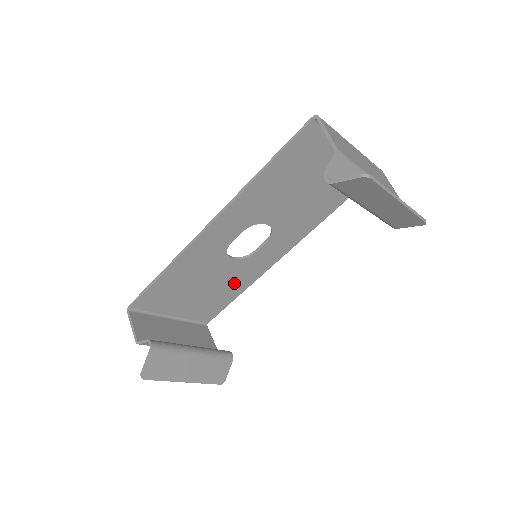
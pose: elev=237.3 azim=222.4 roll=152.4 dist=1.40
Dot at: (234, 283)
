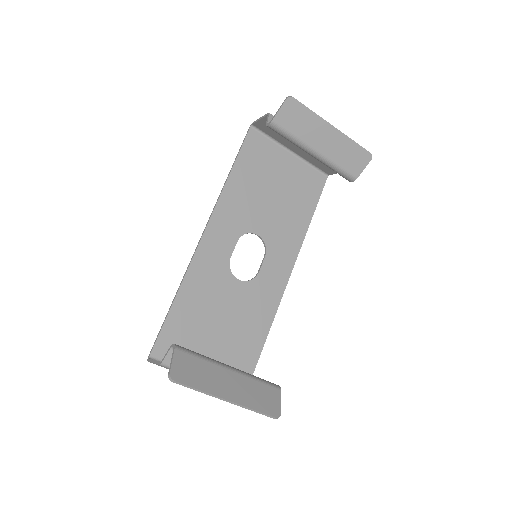
Dot at: (253, 319)
